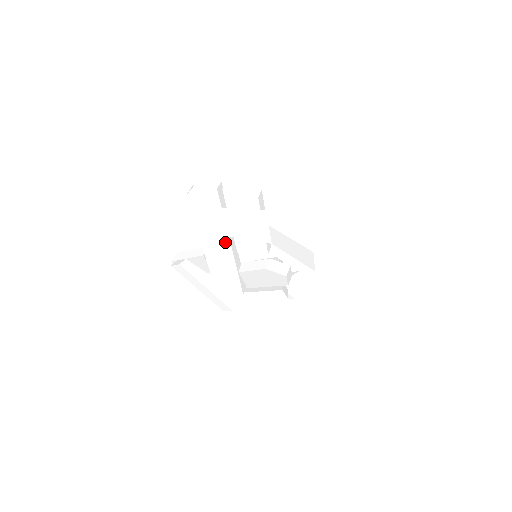
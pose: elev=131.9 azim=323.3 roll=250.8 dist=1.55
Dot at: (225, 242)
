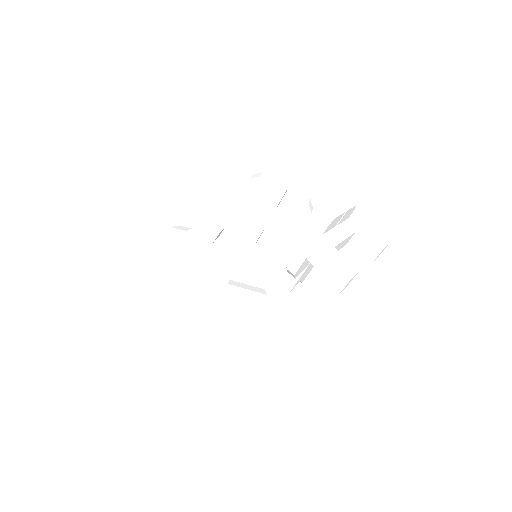
Dot at: (250, 233)
